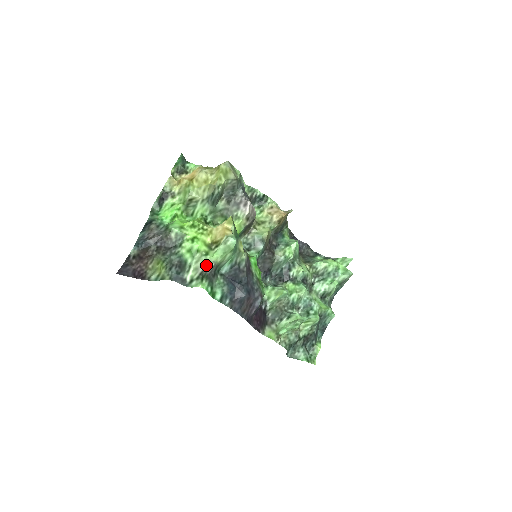
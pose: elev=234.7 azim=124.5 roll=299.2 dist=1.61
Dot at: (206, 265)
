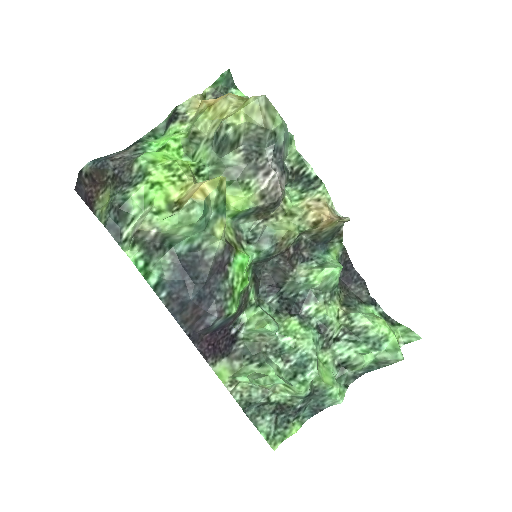
Dot at: (144, 227)
